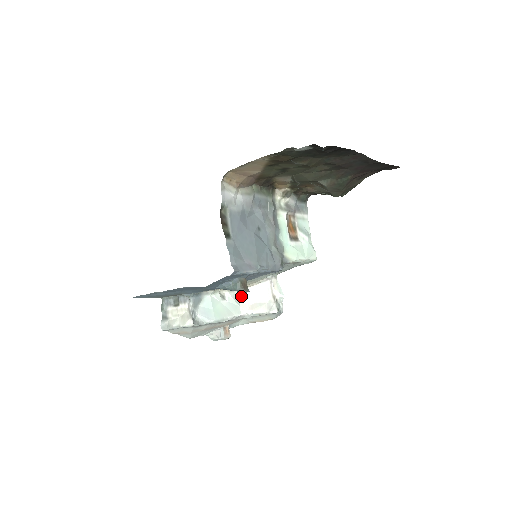
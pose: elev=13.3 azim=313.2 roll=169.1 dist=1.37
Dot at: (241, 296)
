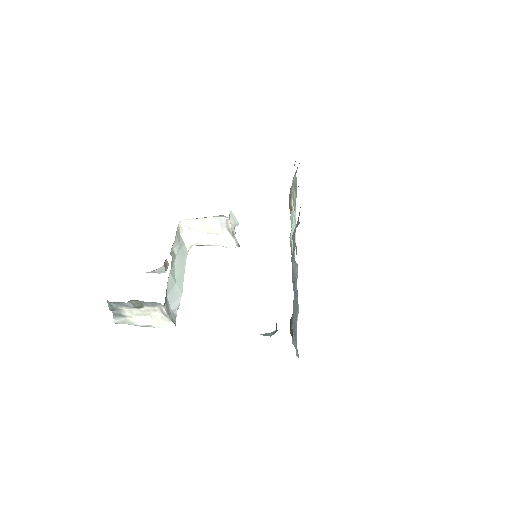
Dot at: (180, 229)
